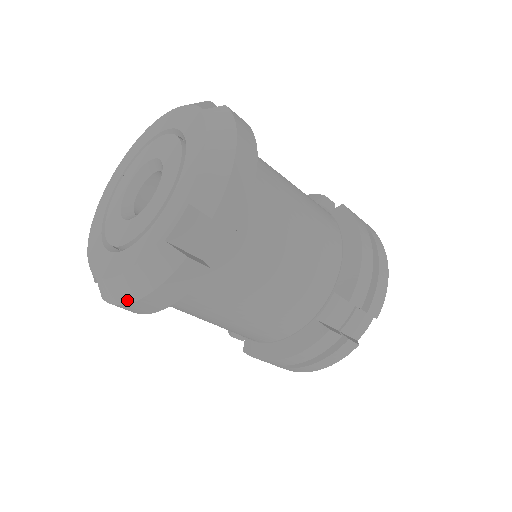
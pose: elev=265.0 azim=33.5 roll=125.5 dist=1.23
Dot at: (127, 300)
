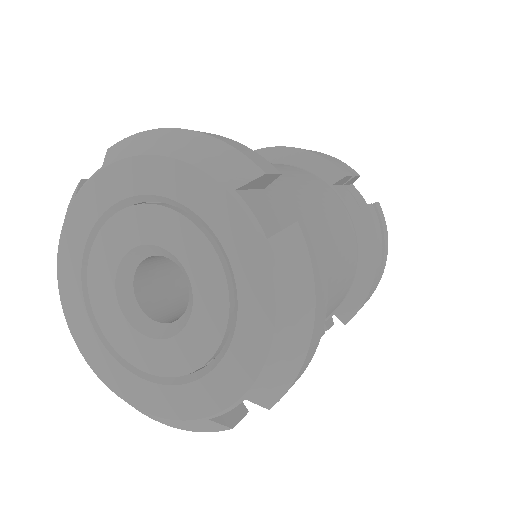
Dot at: occluded
